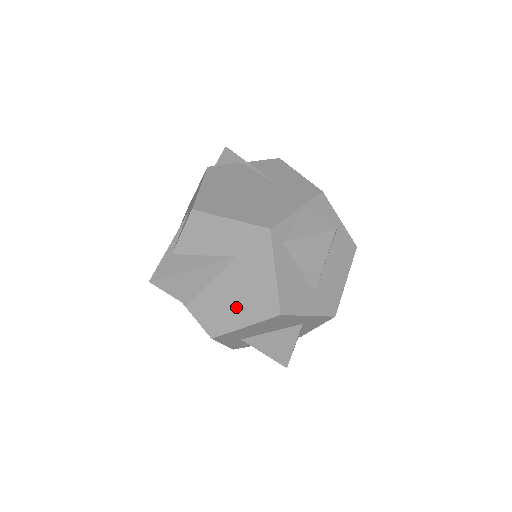
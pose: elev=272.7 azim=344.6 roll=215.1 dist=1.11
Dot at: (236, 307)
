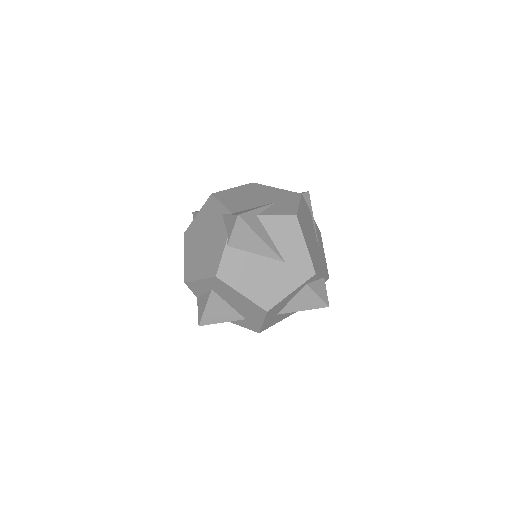
Dot at: (252, 281)
